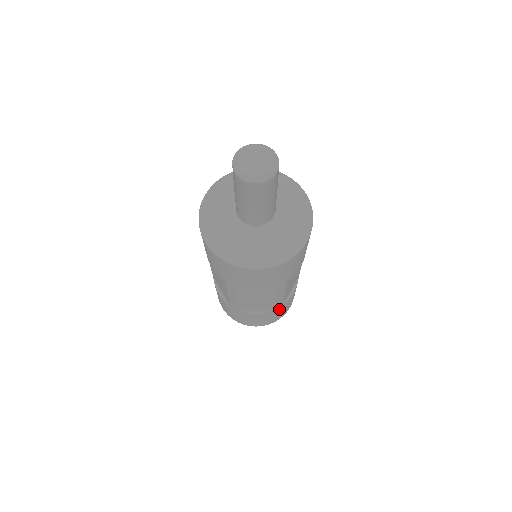
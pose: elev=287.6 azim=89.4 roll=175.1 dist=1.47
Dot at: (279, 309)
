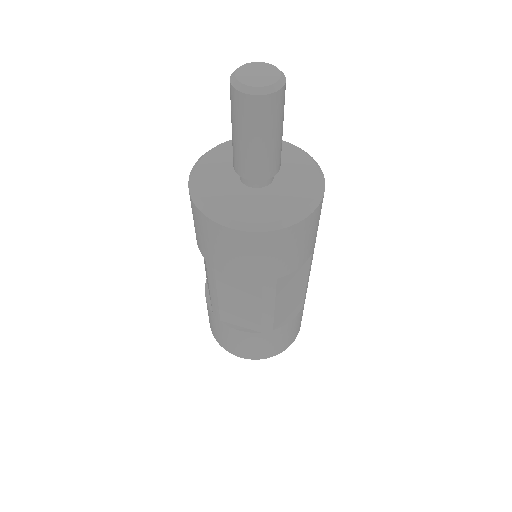
Dot at: (268, 335)
